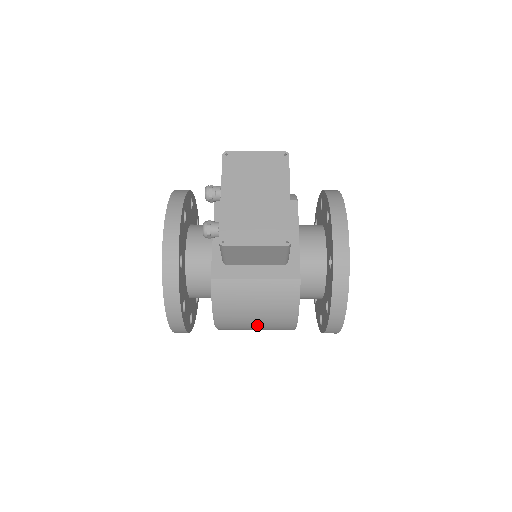
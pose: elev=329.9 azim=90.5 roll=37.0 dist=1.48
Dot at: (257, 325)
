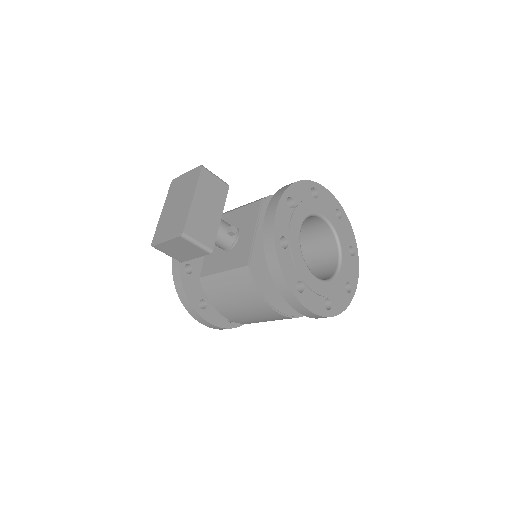
Dot at: (250, 314)
